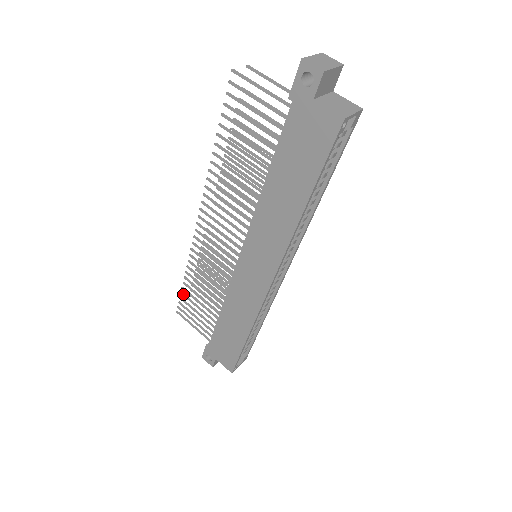
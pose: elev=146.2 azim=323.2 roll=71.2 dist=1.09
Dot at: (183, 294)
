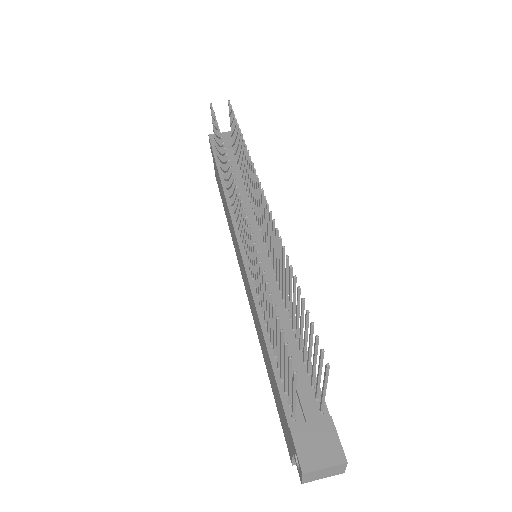
Dot at: occluded
